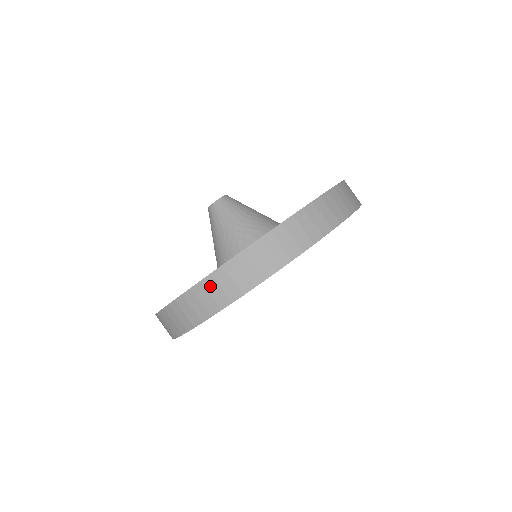
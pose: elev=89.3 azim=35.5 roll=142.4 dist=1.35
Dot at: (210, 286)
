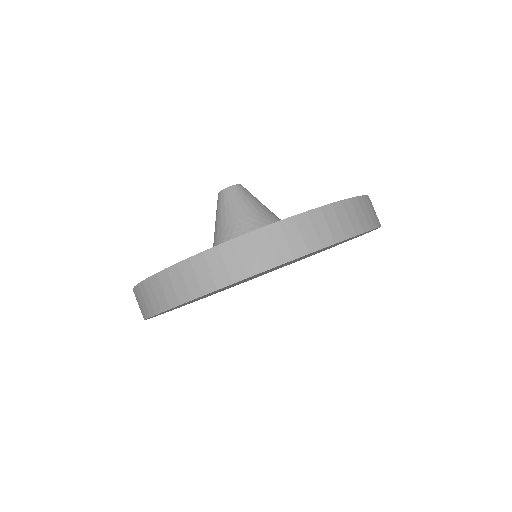
Dot at: (186, 271)
